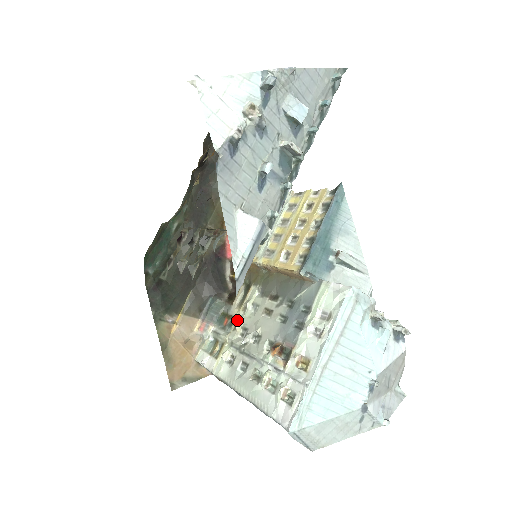
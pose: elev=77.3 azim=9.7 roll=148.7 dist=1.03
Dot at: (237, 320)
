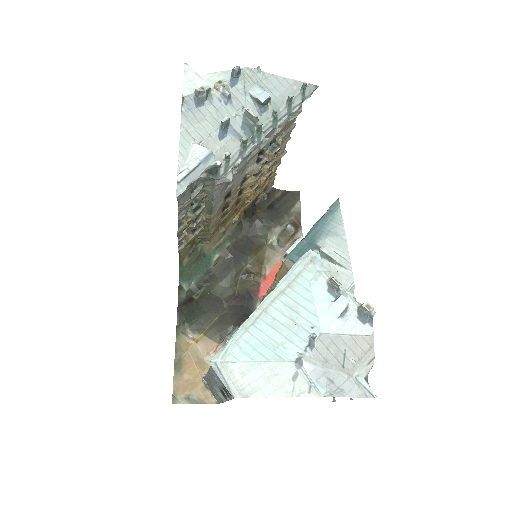
Dot at: occluded
